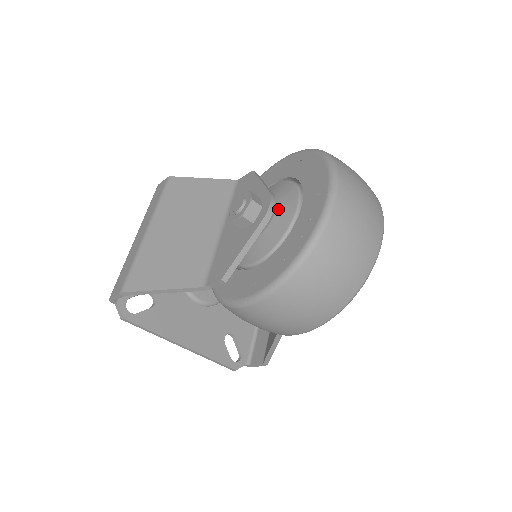
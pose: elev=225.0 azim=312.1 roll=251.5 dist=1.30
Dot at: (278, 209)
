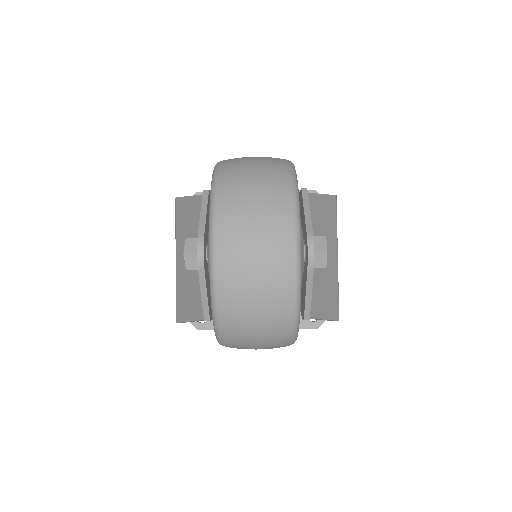
Dot at: (207, 253)
